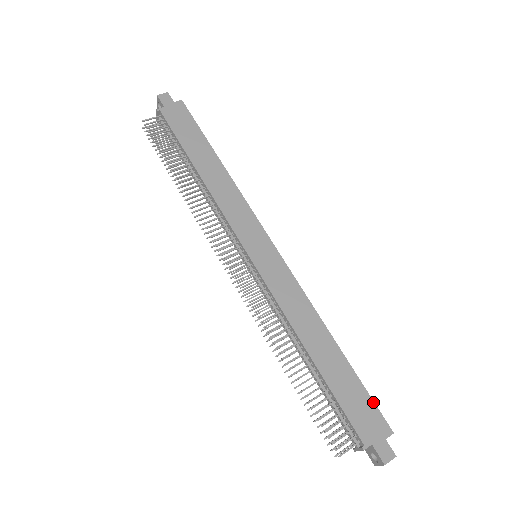
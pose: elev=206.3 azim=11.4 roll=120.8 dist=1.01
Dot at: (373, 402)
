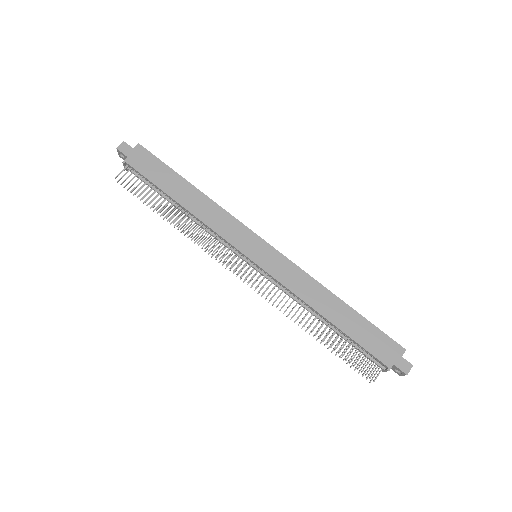
Dot at: (384, 334)
